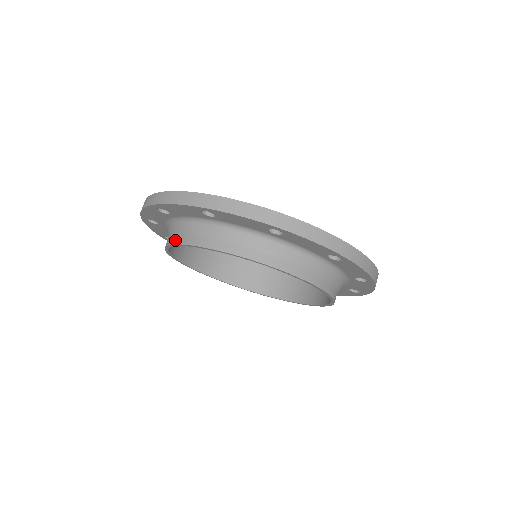
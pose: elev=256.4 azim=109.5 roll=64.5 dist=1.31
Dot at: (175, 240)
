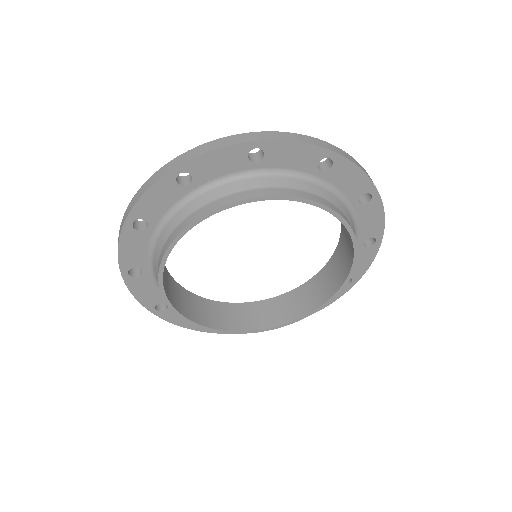
Dot at: (164, 249)
